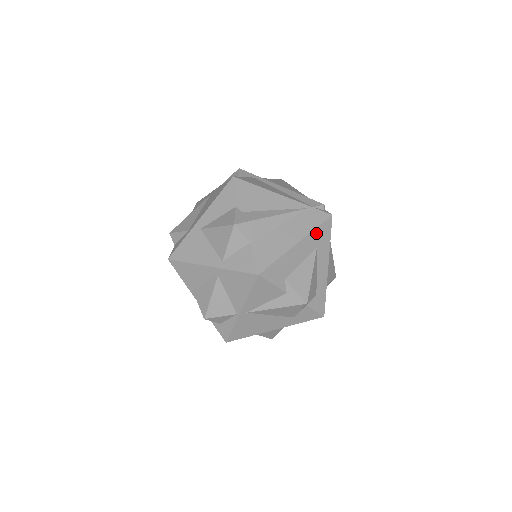
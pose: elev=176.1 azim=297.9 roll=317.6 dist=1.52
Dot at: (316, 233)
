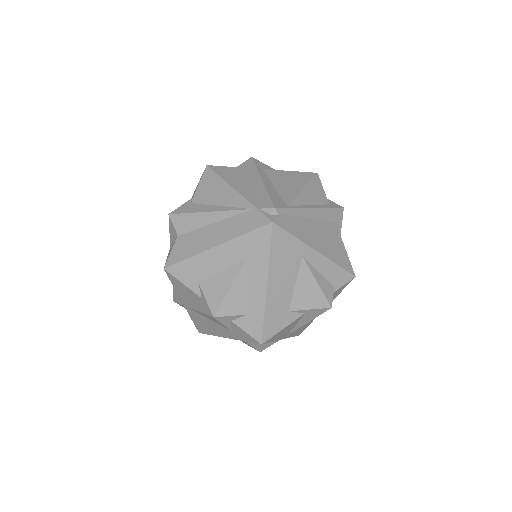
Dot at: (245, 240)
